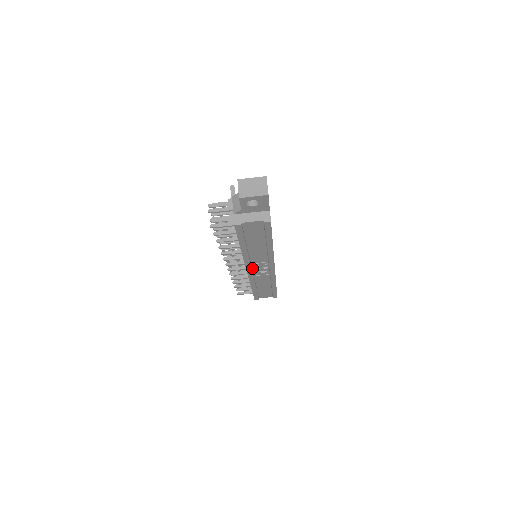
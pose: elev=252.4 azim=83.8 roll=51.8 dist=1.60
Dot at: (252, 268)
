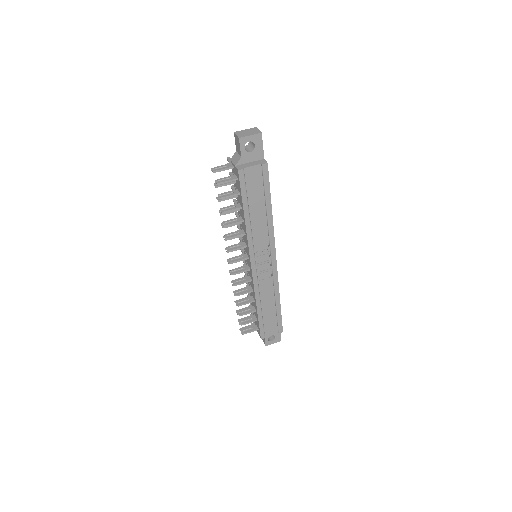
Dot at: (255, 262)
